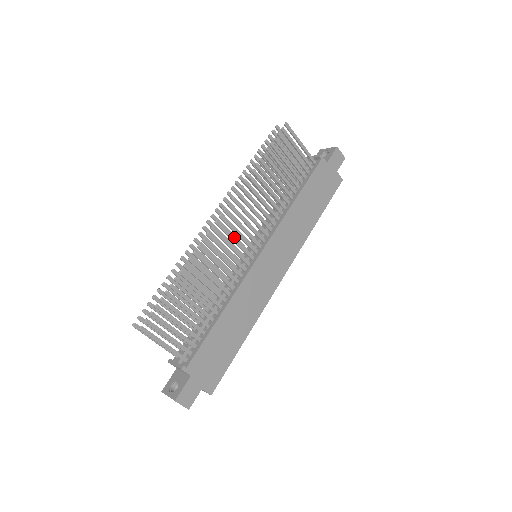
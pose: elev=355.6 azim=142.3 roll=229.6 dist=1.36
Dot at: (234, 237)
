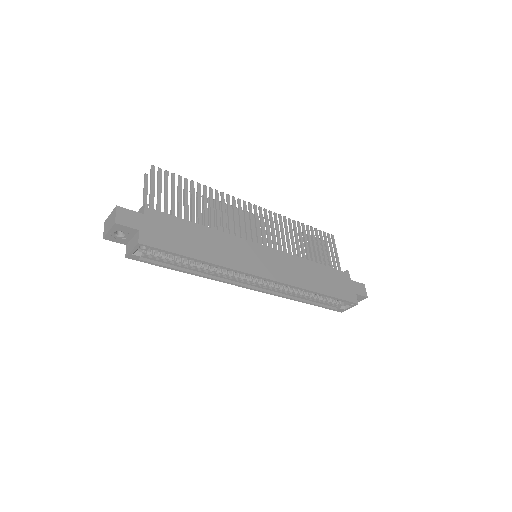
Dot at: occluded
